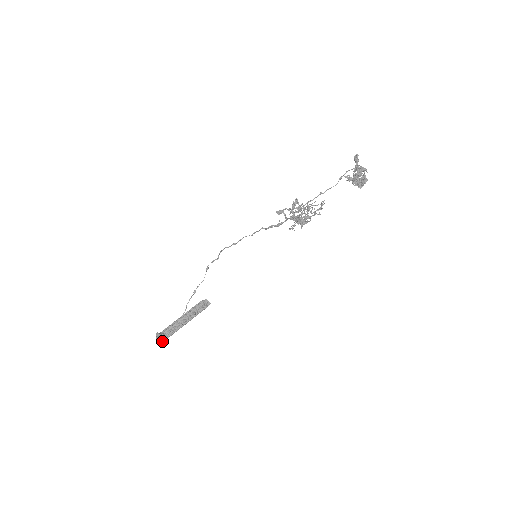
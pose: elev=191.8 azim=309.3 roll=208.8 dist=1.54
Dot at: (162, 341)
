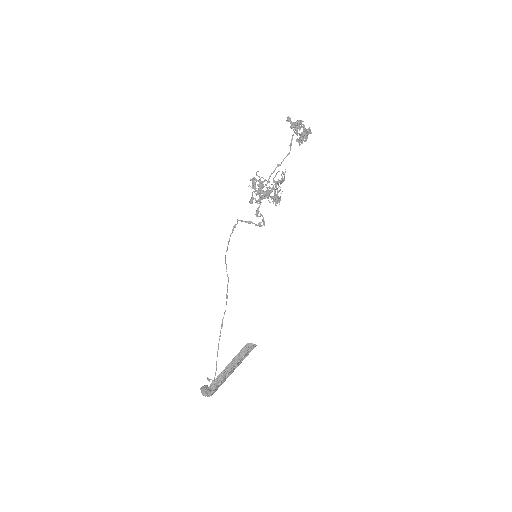
Dot at: (204, 391)
